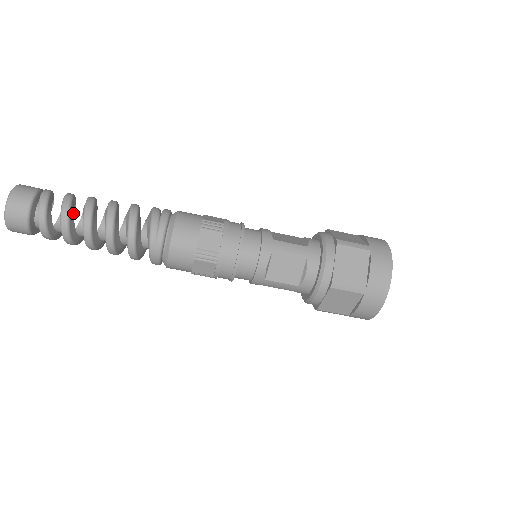
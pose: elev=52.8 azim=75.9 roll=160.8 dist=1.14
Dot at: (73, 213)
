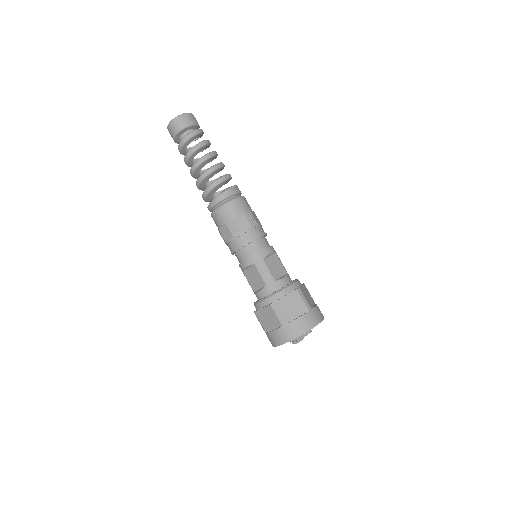
Dot at: (207, 147)
